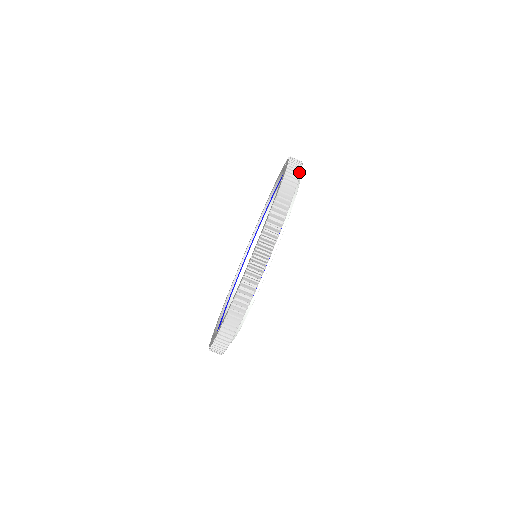
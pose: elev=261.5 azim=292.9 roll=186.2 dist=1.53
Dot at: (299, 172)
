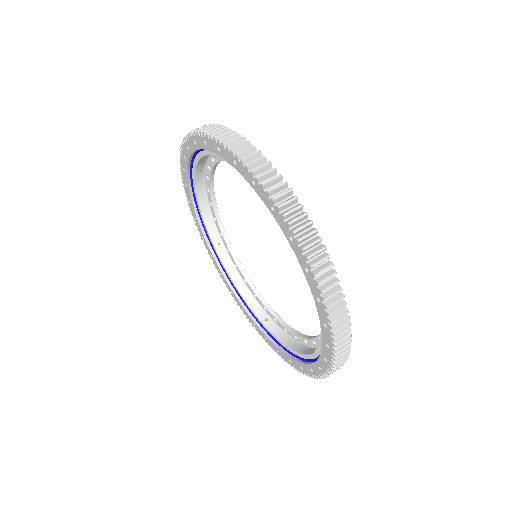
Dot at: occluded
